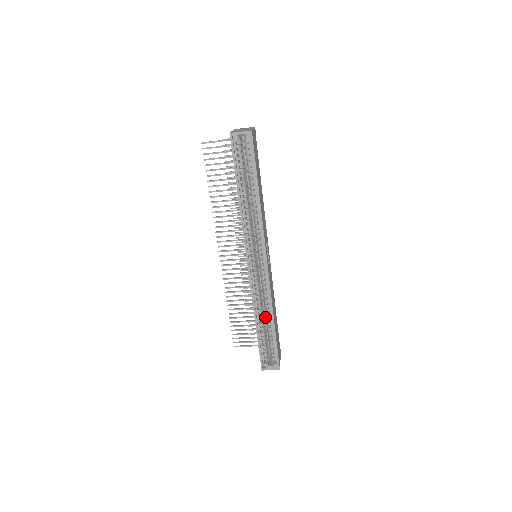
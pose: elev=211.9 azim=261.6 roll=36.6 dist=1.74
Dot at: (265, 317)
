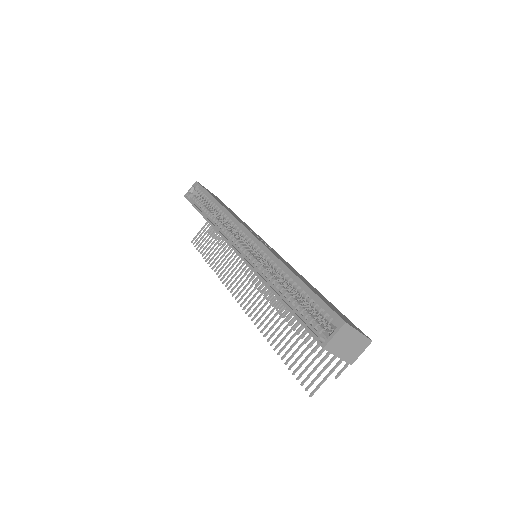
Dot at: (300, 298)
